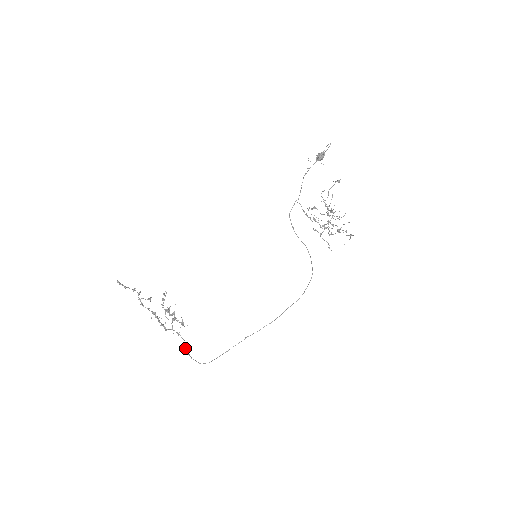
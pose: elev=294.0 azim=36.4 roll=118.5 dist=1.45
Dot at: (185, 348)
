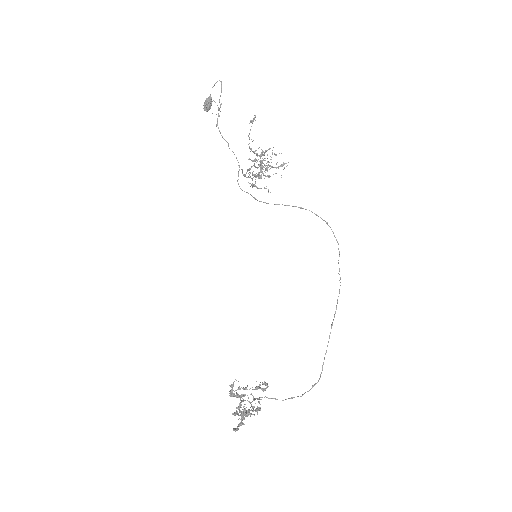
Dot at: occluded
